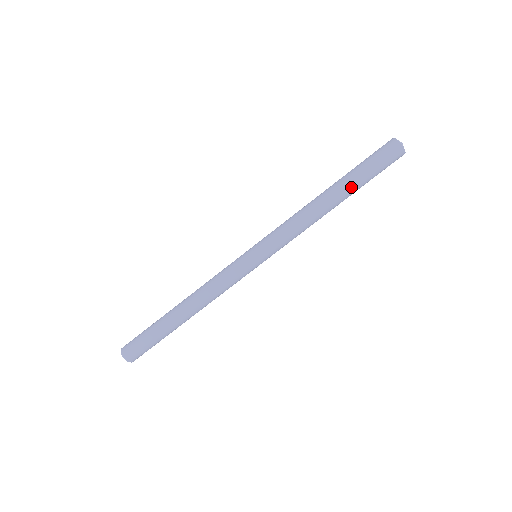
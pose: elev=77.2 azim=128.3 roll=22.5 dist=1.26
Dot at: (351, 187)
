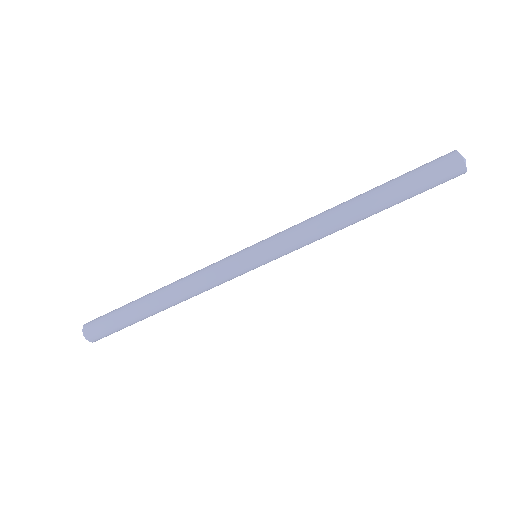
Dot at: (389, 202)
